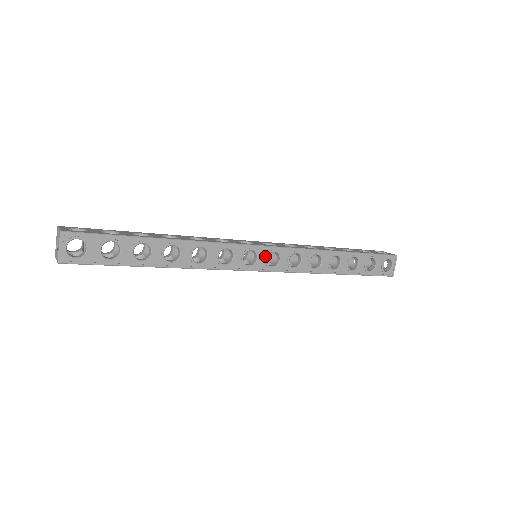
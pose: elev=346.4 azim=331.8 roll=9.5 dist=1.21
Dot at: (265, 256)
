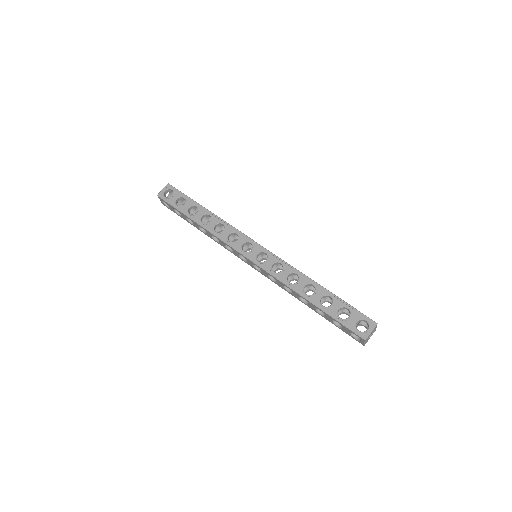
Dot at: (258, 252)
